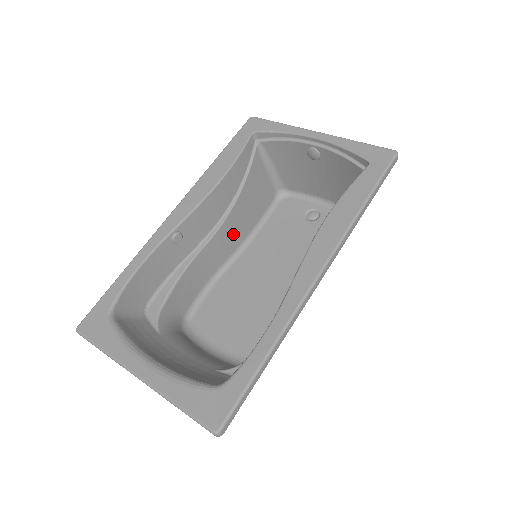
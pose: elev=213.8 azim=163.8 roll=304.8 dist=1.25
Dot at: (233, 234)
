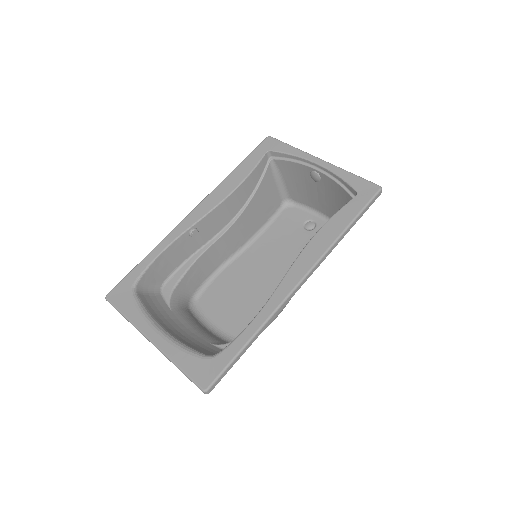
Dot at: (241, 233)
